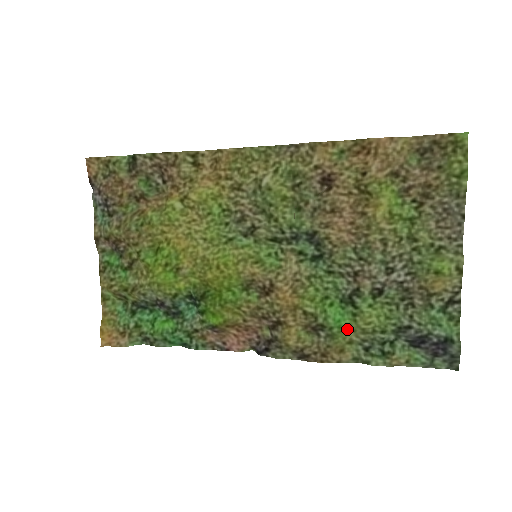
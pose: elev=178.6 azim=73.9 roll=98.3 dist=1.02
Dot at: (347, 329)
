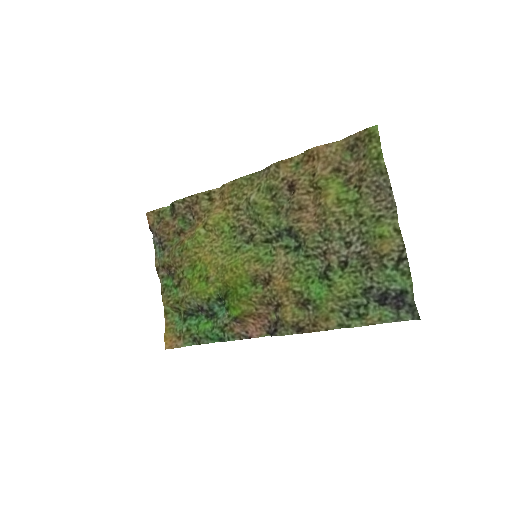
Dot at: (327, 299)
